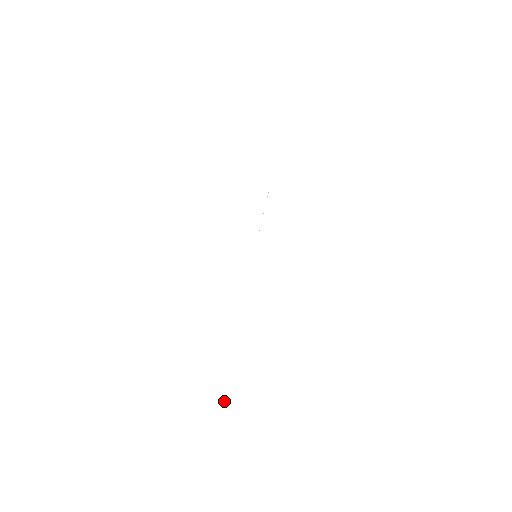
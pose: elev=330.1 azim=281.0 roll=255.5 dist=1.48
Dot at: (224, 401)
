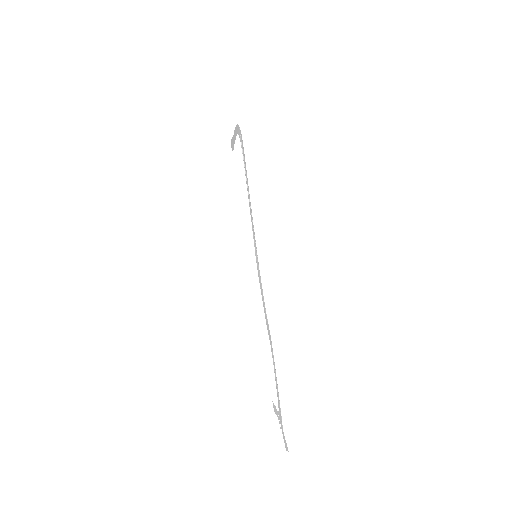
Dot at: (282, 435)
